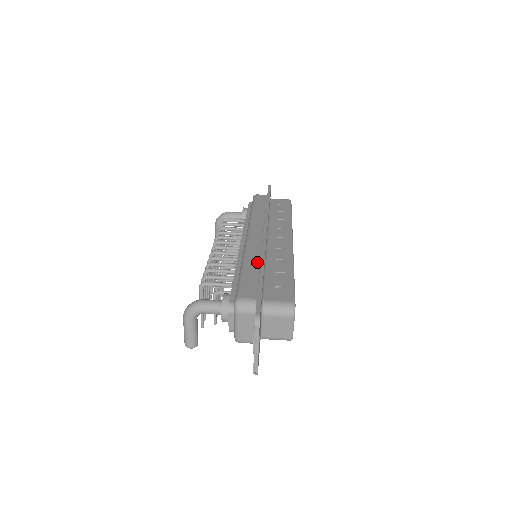
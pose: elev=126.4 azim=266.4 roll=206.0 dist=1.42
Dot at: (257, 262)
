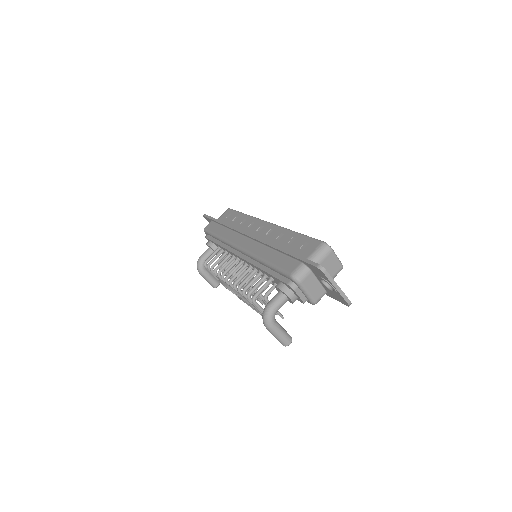
Dot at: (269, 250)
